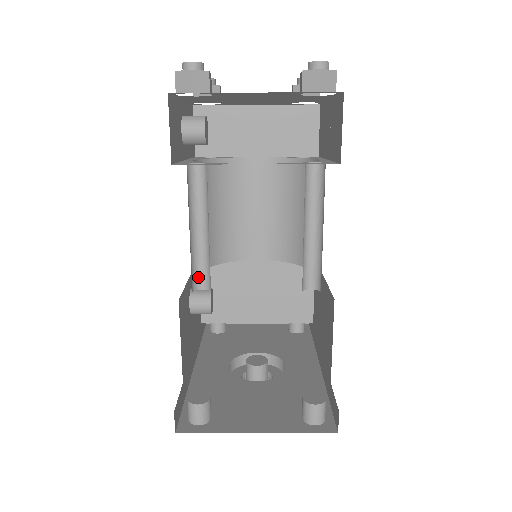
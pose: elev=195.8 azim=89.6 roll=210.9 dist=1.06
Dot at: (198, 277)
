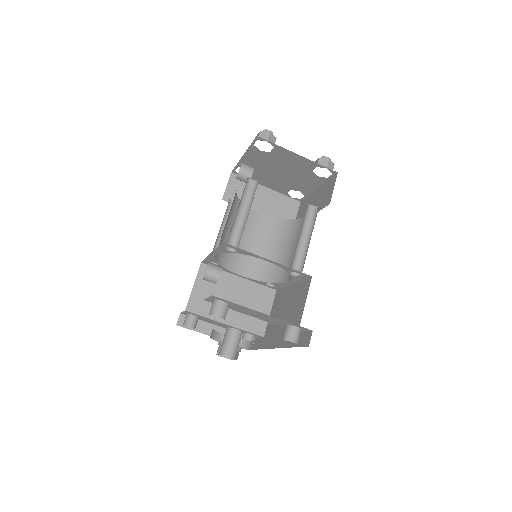
Dot at: (230, 242)
